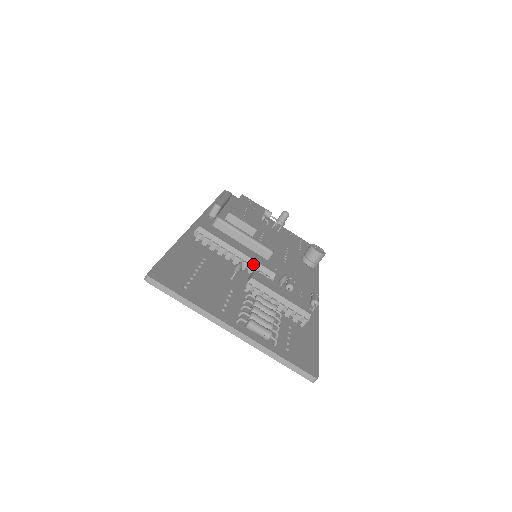
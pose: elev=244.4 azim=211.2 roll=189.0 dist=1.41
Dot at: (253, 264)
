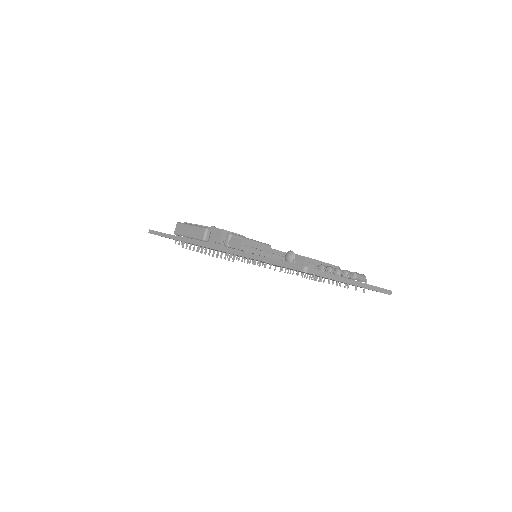
Dot at: (281, 254)
